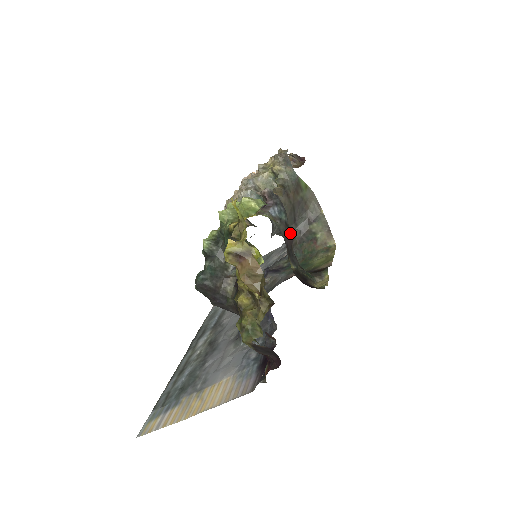
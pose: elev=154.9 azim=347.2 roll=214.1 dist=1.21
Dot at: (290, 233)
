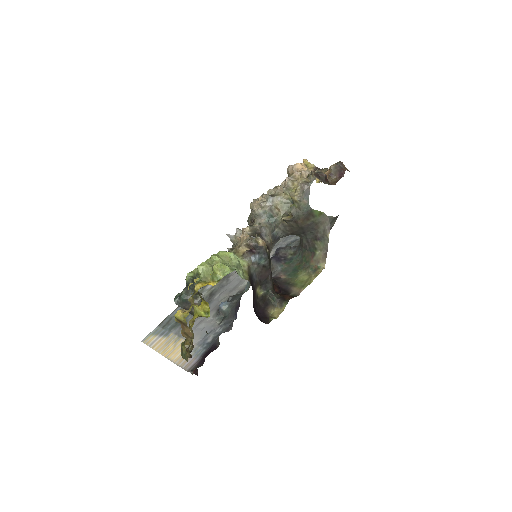
Dot at: (268, 270)
